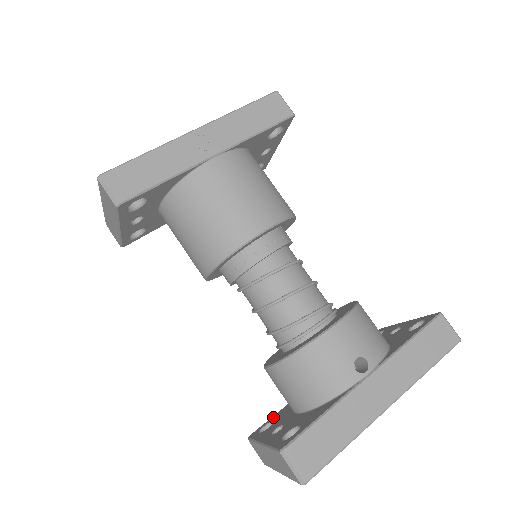
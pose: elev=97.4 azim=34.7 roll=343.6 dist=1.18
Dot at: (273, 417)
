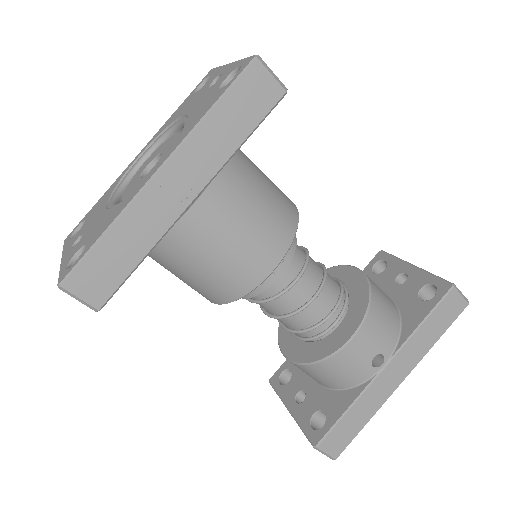
Dot at: (288, 362)
